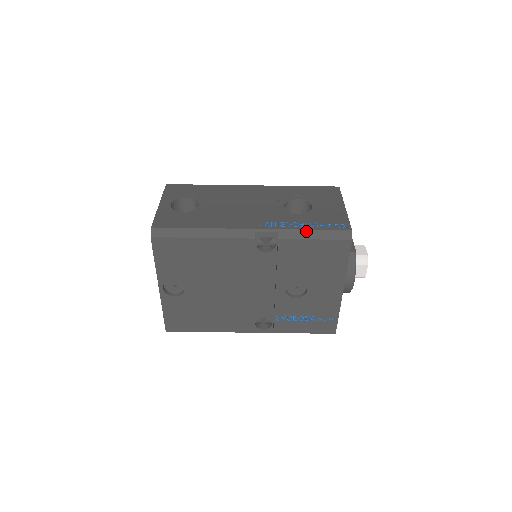
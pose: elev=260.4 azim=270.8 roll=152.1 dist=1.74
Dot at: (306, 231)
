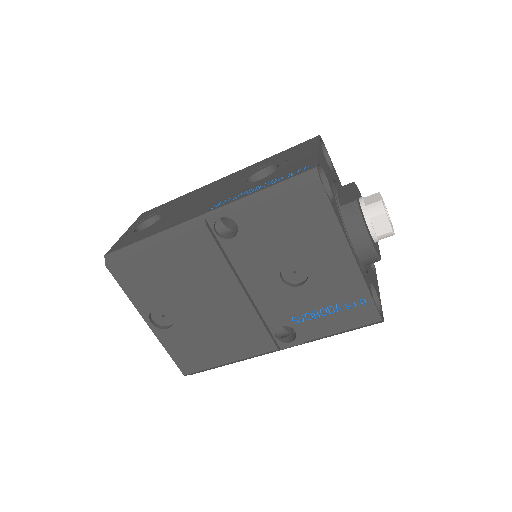
Dot at: (261, 192)
